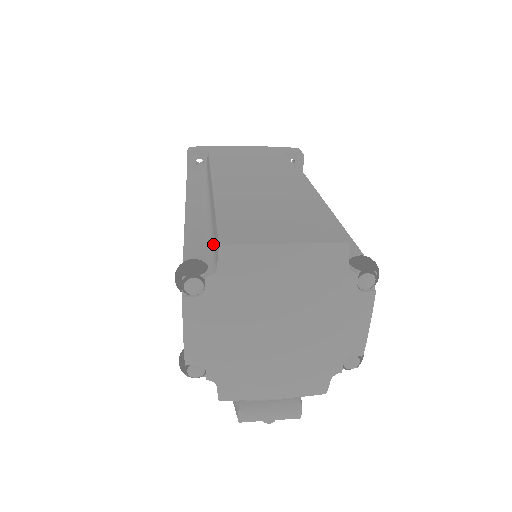
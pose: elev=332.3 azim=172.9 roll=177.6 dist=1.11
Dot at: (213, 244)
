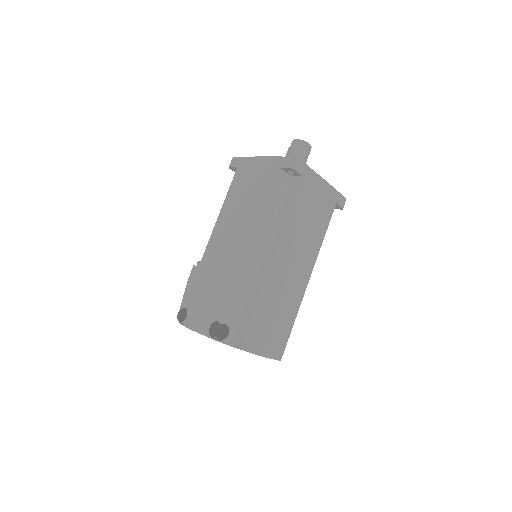
Dot at: (240, 317)
